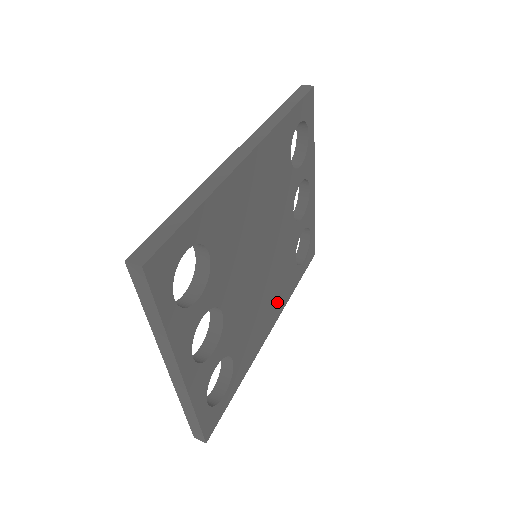
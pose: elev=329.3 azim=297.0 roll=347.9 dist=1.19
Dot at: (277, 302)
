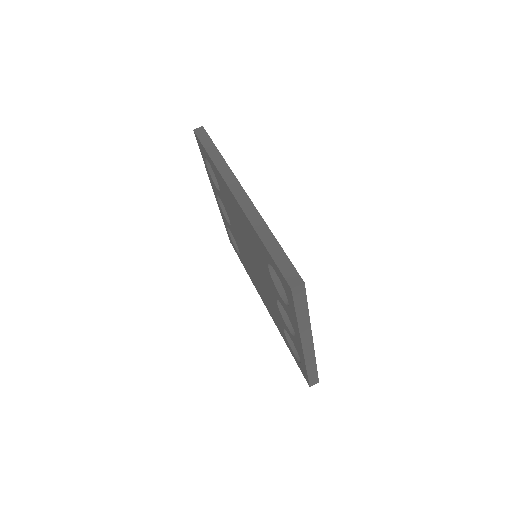
Dot at: occluded
